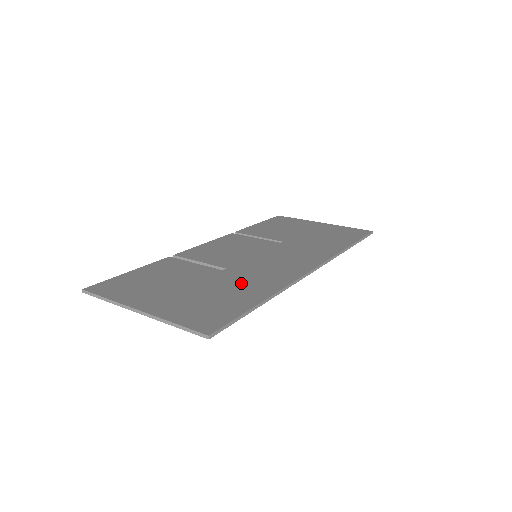
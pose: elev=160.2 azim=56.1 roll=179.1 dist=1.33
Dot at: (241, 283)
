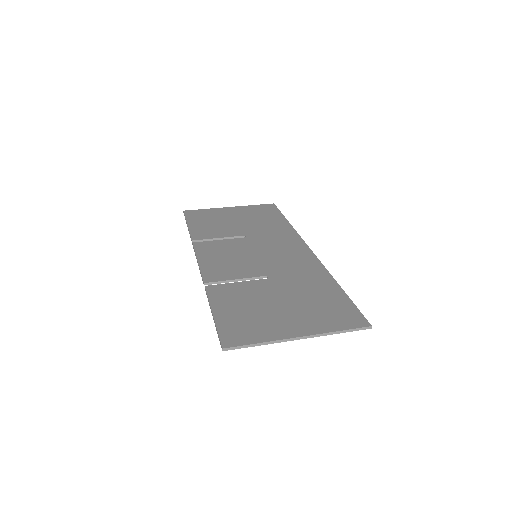
Dot at: (303, 282)
